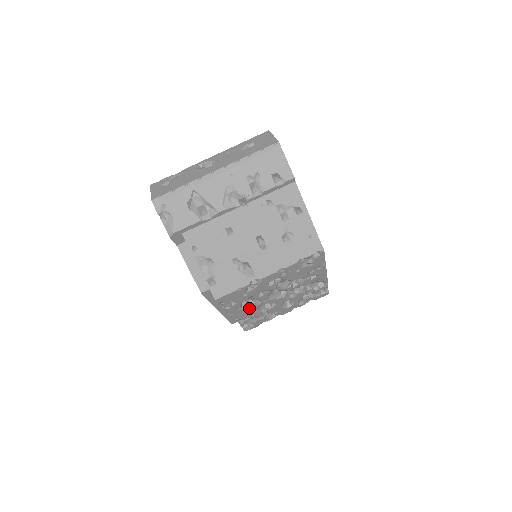
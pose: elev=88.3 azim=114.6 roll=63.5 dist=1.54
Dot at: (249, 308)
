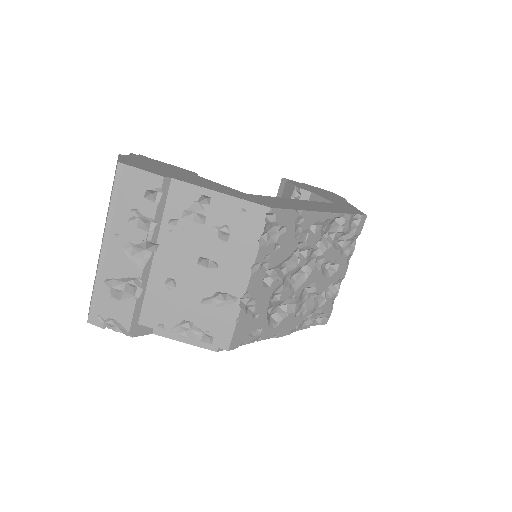
Dot at: (288, 314)
